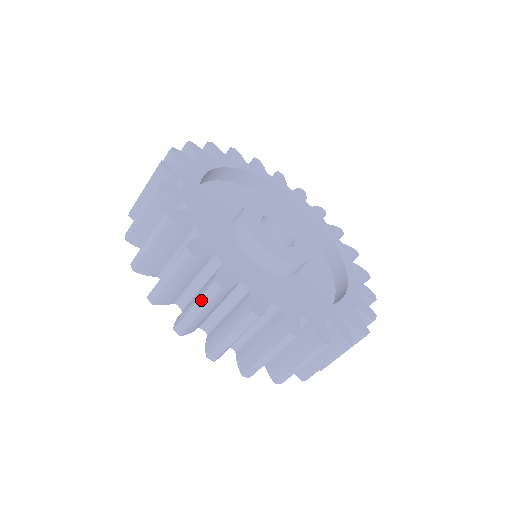
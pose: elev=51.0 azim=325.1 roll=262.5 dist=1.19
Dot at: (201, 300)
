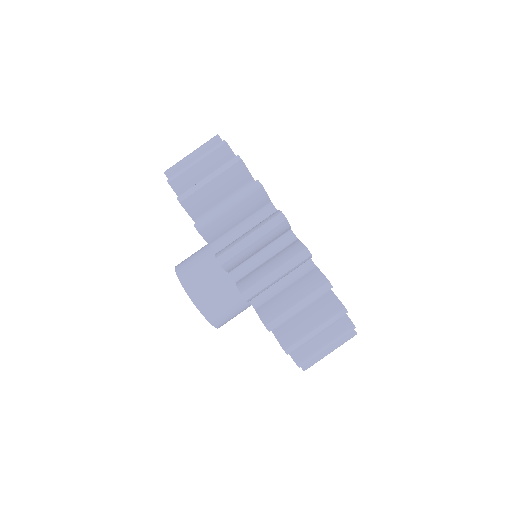
Dot at: (217, 170)
